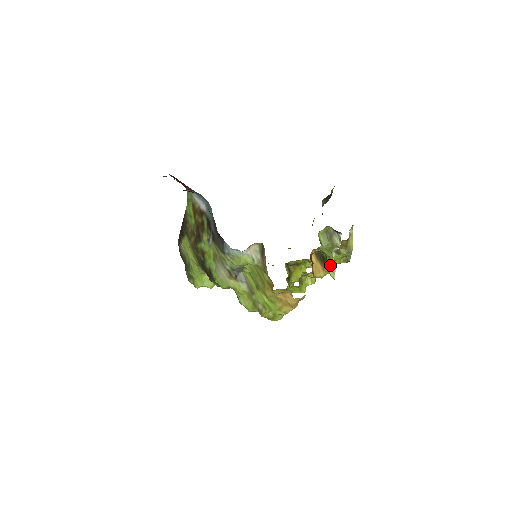
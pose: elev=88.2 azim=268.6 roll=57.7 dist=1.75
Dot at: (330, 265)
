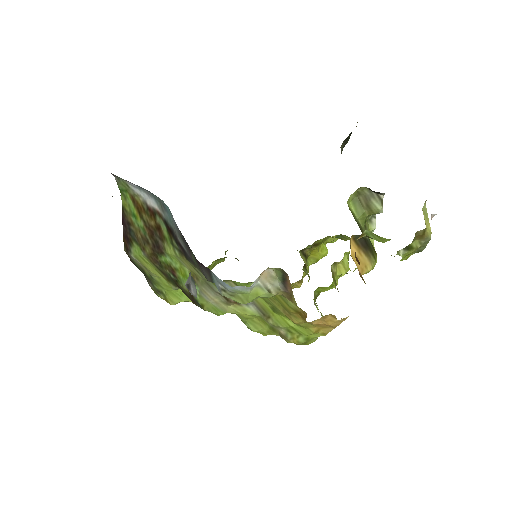
Dot at: occluded
